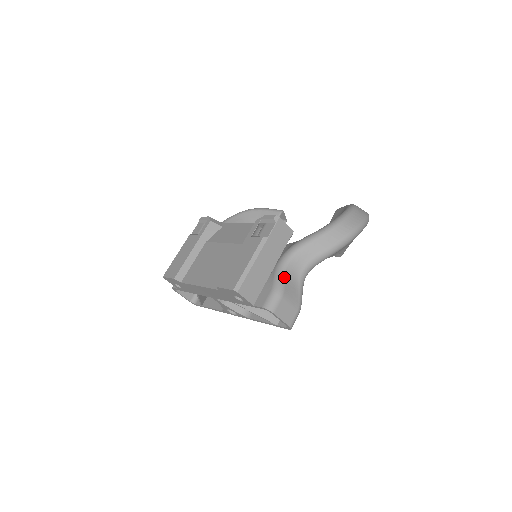
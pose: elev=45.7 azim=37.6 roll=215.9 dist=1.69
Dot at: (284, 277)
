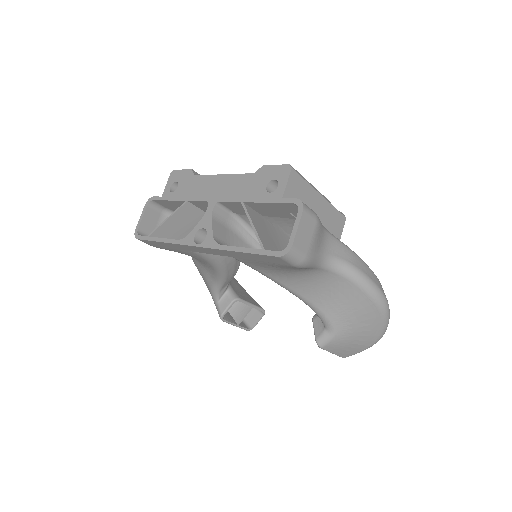
Dot at: (323, 226)
